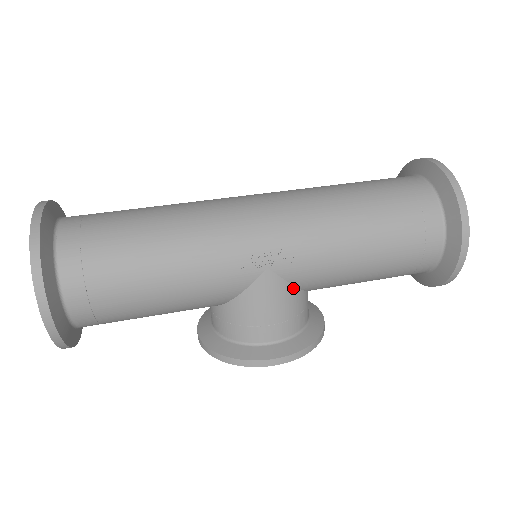
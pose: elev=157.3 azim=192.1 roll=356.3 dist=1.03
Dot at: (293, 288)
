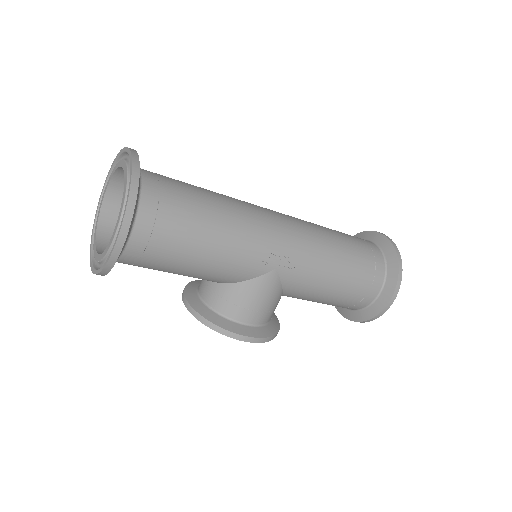
Dot at: (281, 289)
